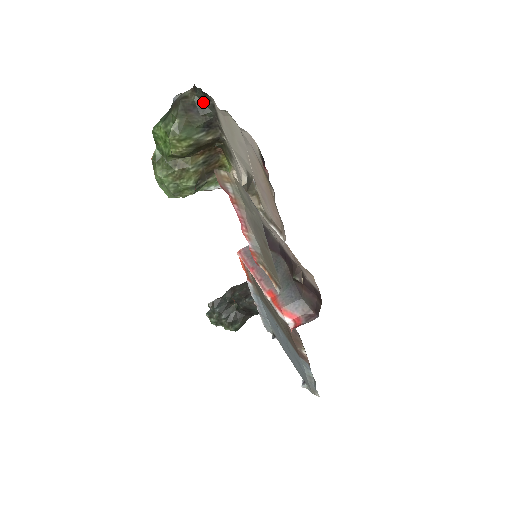
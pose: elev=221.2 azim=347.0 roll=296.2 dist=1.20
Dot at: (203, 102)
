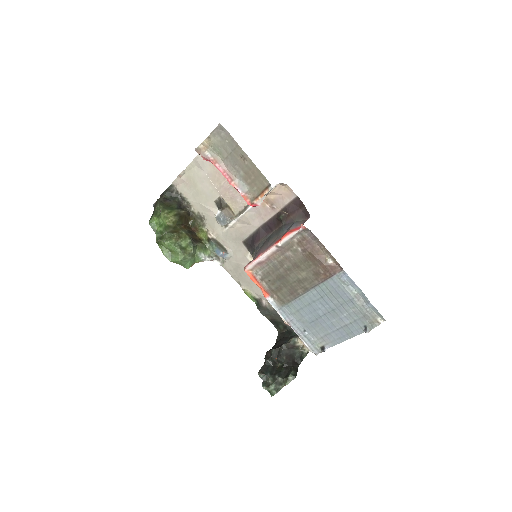
Dot at: (170, 196)
